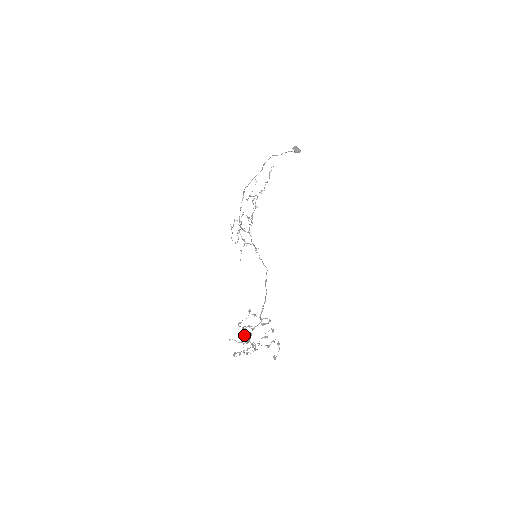
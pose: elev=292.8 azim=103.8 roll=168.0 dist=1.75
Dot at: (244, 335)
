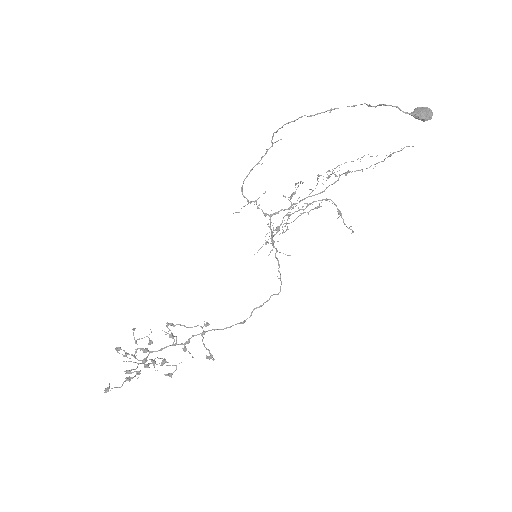
Dot at: occluded
